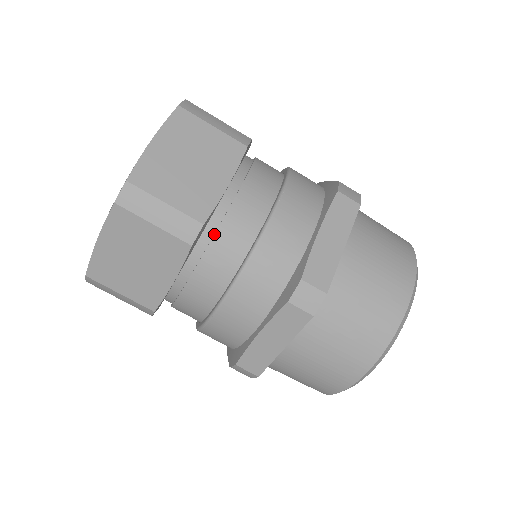
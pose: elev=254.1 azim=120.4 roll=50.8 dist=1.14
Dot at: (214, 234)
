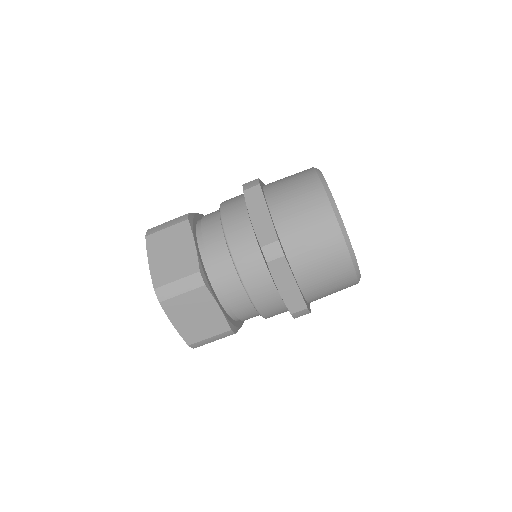
Dot at: (237, 317)
